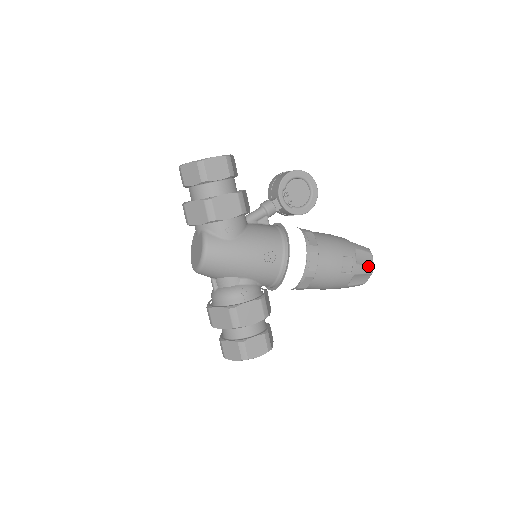
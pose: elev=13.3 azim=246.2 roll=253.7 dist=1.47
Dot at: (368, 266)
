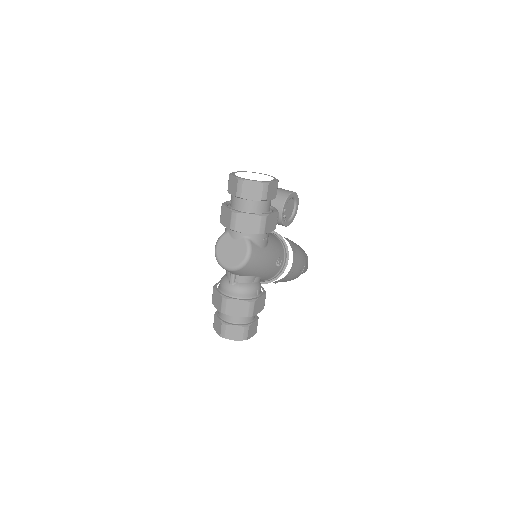
Dot at: (307, 267)
